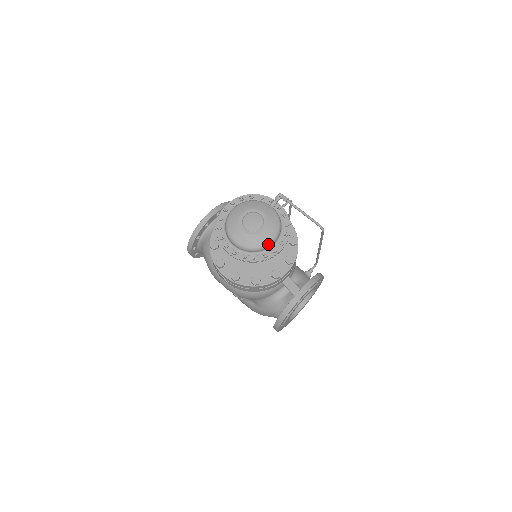
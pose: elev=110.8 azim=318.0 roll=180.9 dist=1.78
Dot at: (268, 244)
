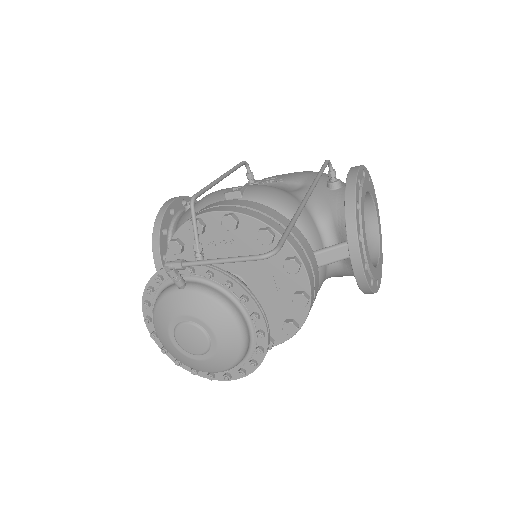
Dot at: (243, 342)
